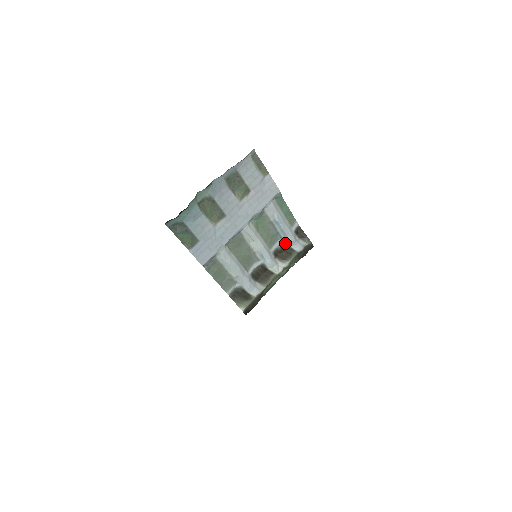
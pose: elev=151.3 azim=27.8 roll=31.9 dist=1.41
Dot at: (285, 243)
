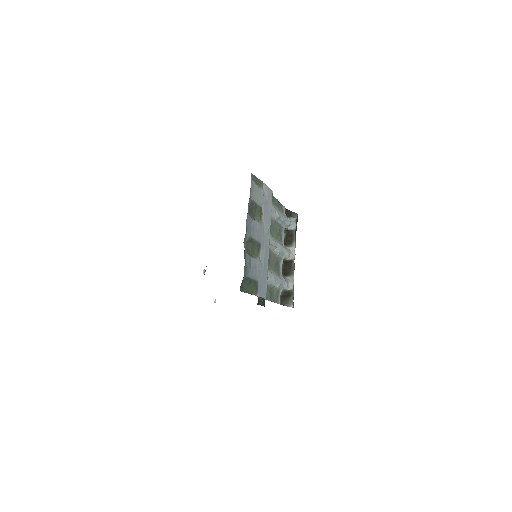
Dot at: (285, 230)
